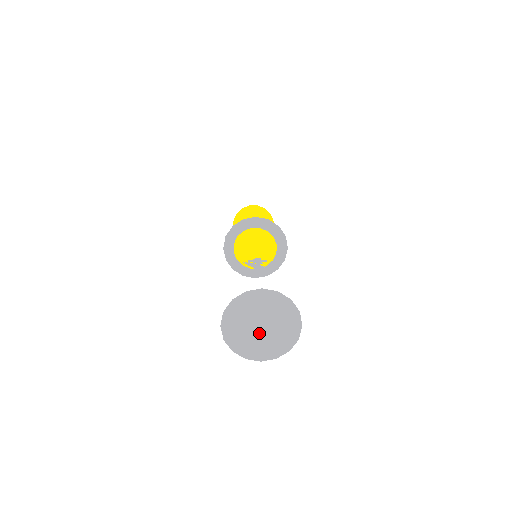
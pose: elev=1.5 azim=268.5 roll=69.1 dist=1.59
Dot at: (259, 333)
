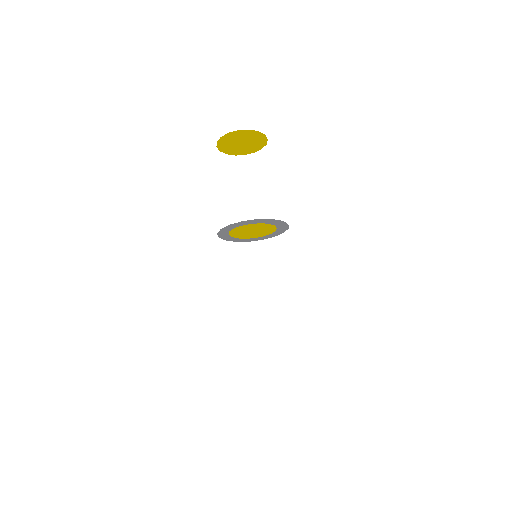
Dot at: occluded
